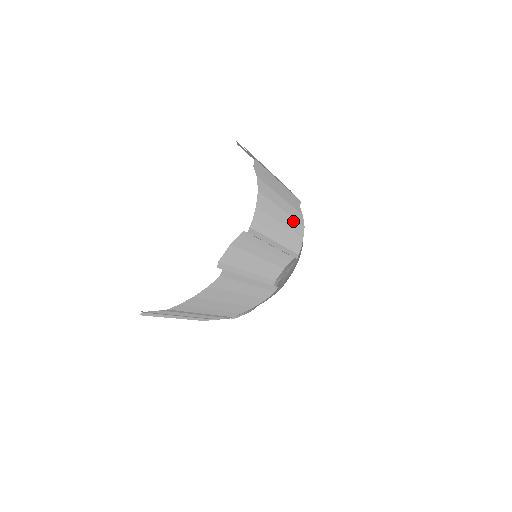
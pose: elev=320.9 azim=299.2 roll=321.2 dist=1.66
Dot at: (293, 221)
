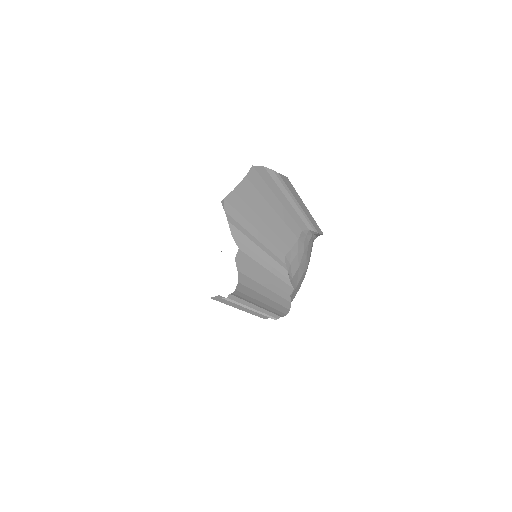
Dot at: (278, 305)
